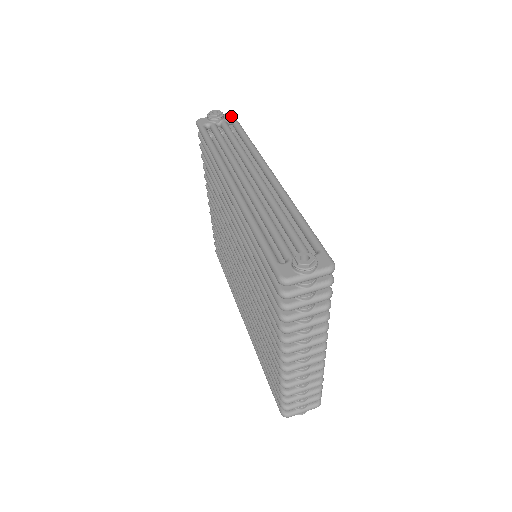
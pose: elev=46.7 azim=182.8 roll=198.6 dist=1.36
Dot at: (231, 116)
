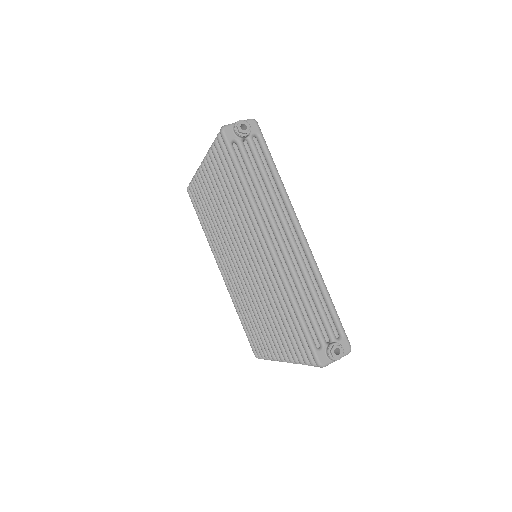
Dot at: (257, 128)
